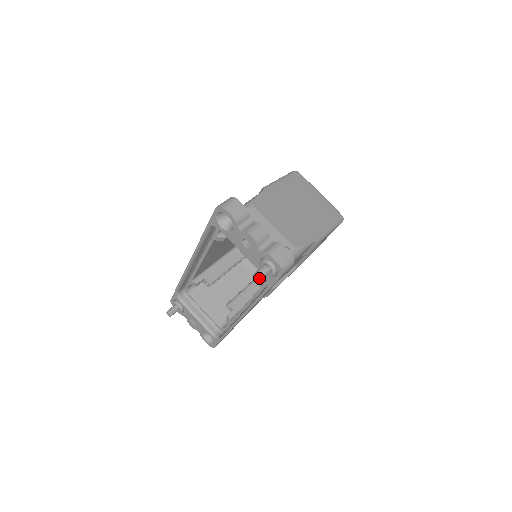
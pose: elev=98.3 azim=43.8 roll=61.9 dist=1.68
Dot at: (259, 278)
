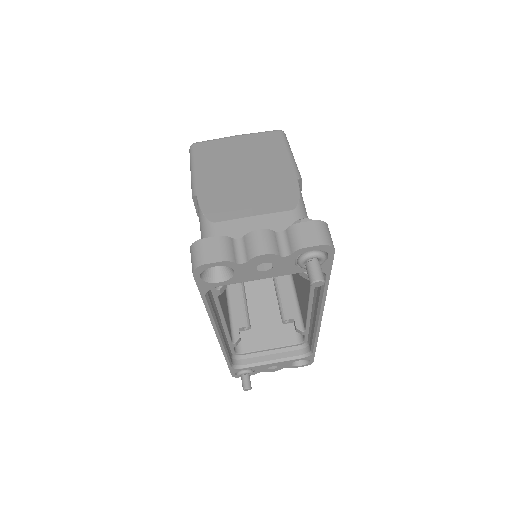
Dot at: (321, 281)
